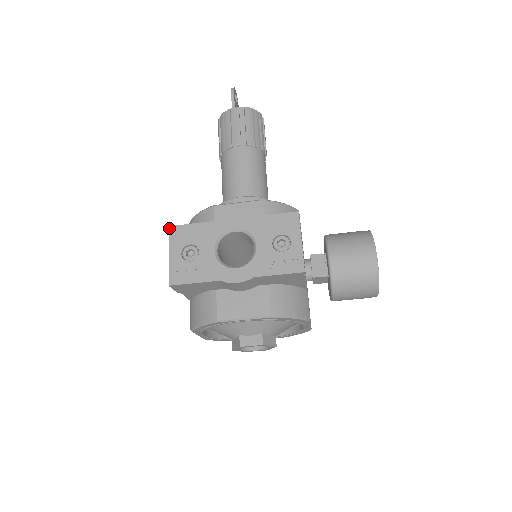
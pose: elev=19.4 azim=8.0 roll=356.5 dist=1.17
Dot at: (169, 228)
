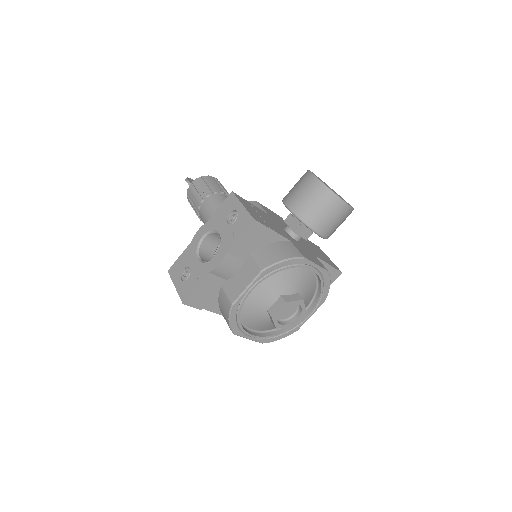
Dot at: (168, 272)
